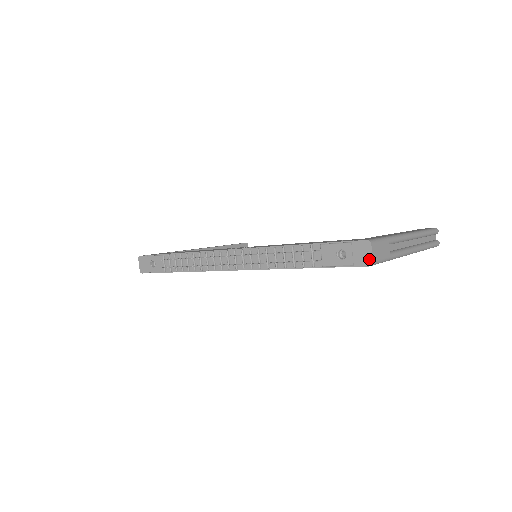
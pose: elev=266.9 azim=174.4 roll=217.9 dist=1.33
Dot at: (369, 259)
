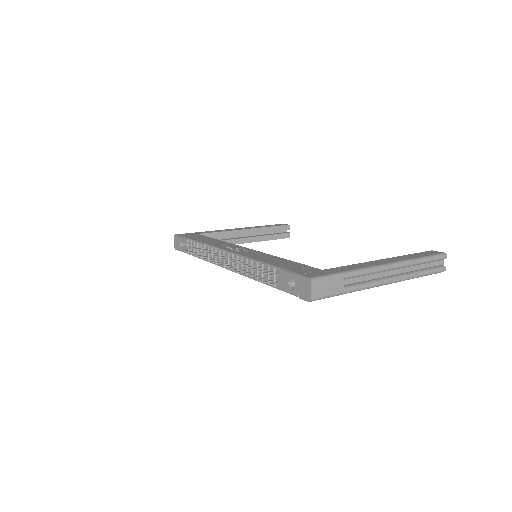
Dot at: (309, 295)
